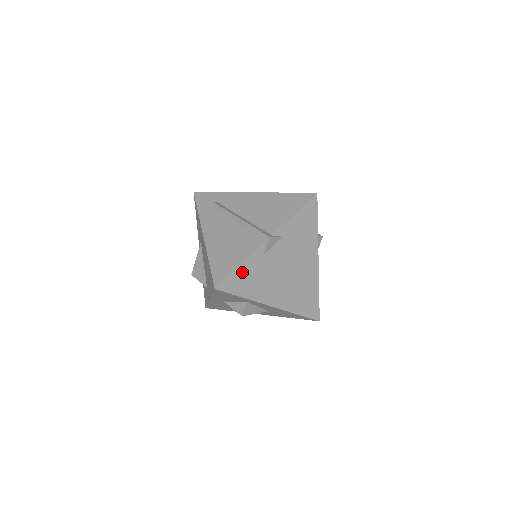
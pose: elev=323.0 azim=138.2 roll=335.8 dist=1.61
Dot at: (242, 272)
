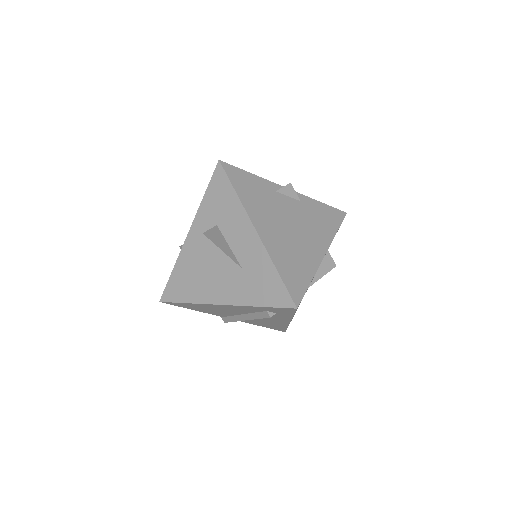
Dot at: (250, 179)
